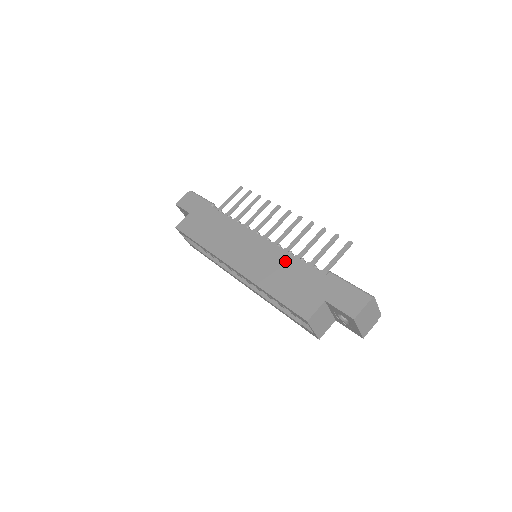
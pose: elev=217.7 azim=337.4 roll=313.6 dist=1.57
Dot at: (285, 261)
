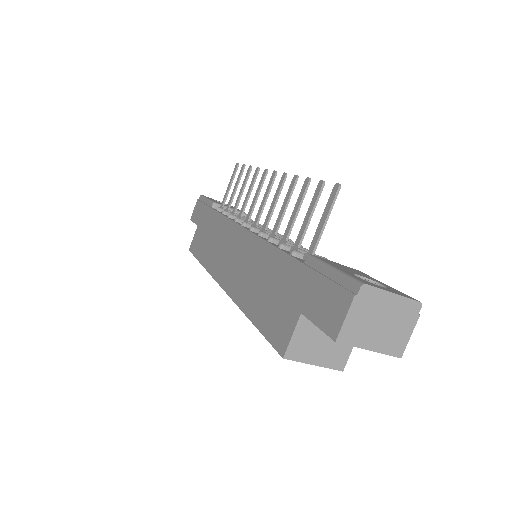
Dot at: (262, 257)
